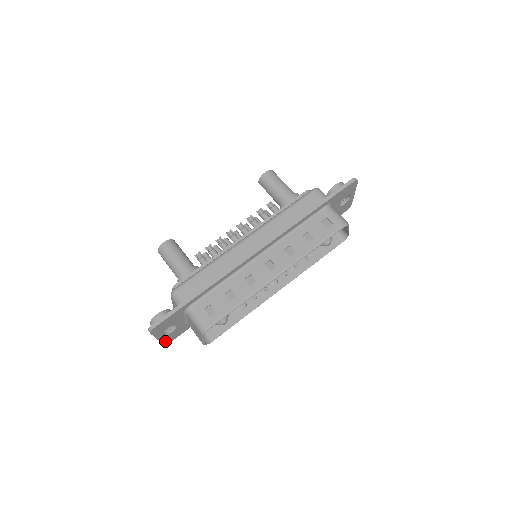
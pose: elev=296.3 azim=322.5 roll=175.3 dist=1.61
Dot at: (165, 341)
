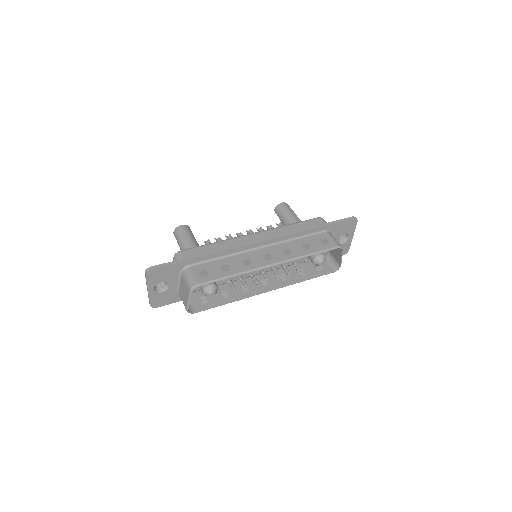
Dot at: (153, 301)
